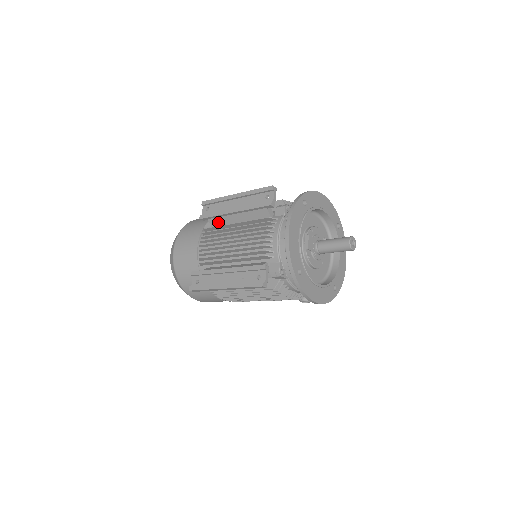
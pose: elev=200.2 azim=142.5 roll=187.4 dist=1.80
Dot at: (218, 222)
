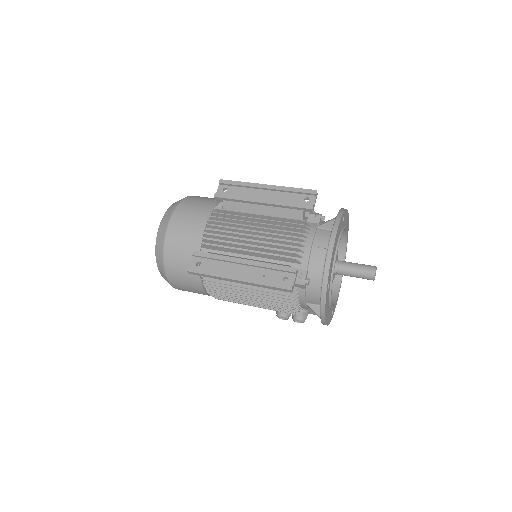
Dot at: (234, 207)
